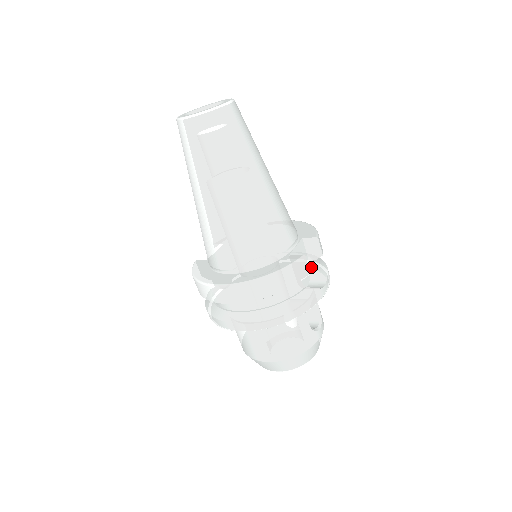
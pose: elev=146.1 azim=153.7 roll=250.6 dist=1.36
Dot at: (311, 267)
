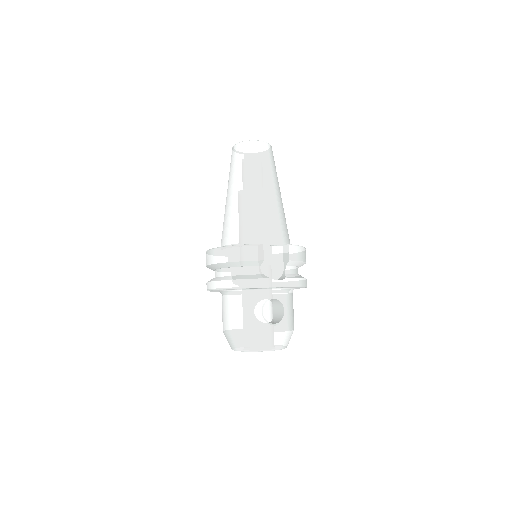
Dot at: (284, 271)
